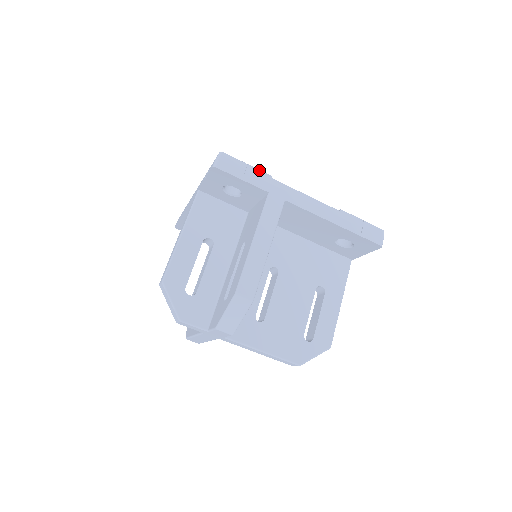
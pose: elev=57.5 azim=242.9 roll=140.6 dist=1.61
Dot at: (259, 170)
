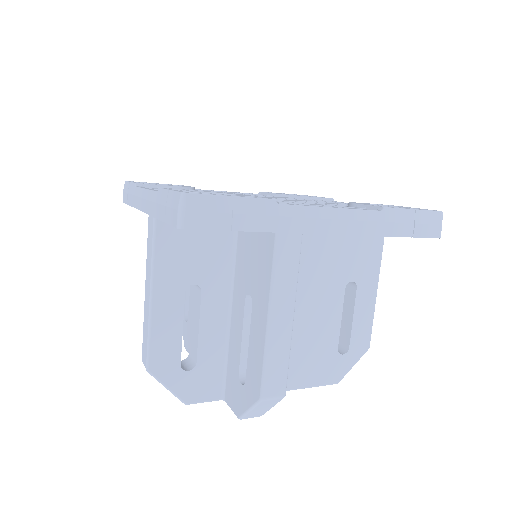
Dot at: (254, 199)
